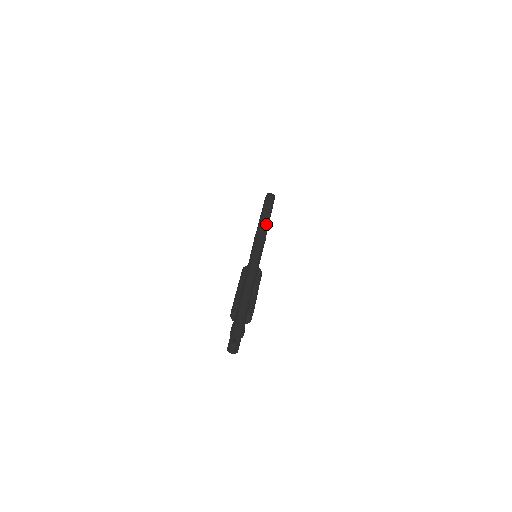
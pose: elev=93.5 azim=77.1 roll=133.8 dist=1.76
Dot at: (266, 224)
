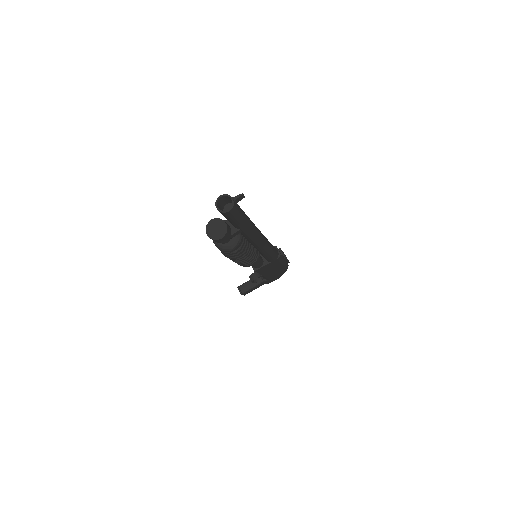
Dot at: occluded
